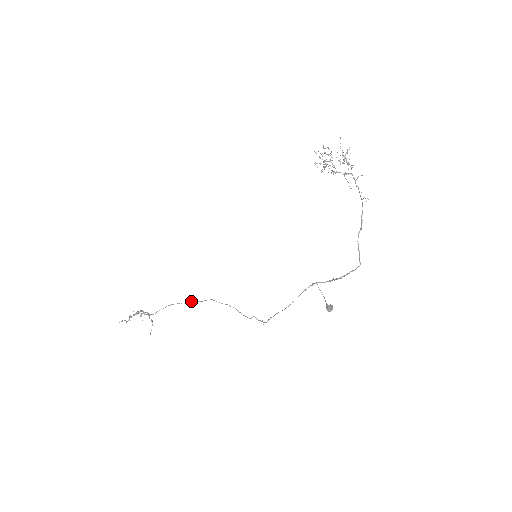
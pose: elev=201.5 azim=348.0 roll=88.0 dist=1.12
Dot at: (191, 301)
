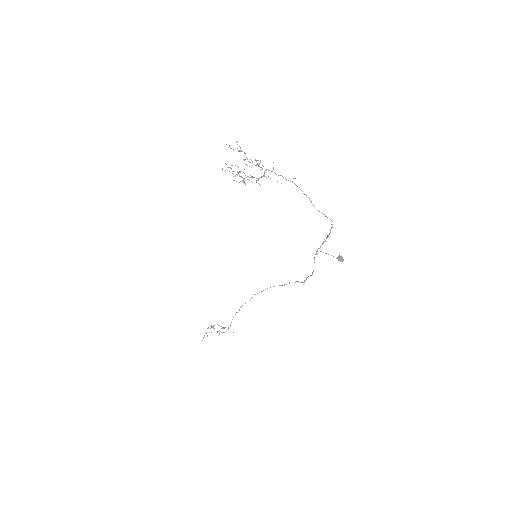
Dot at: occluded
